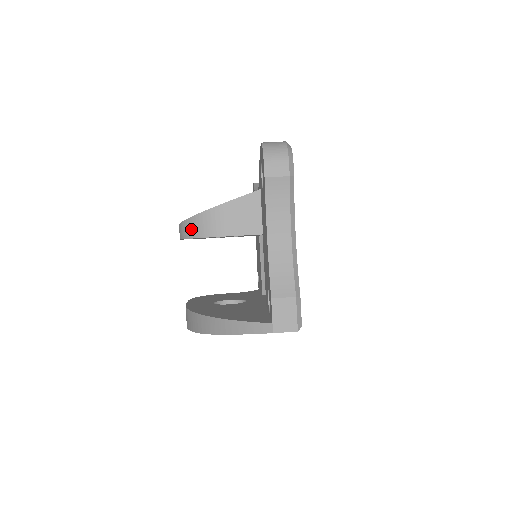
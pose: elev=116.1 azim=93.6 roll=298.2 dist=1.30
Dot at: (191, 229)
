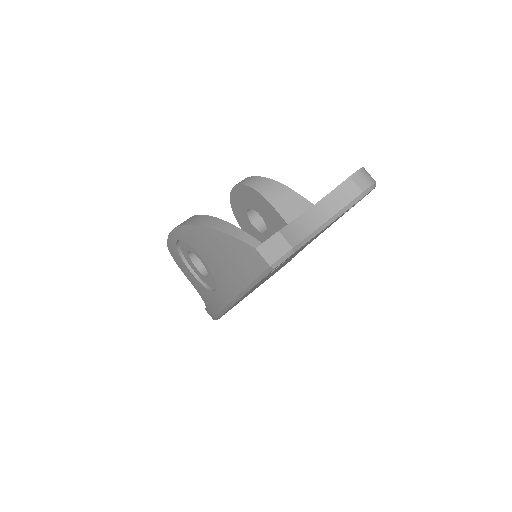
Dot at: (254, 182)
